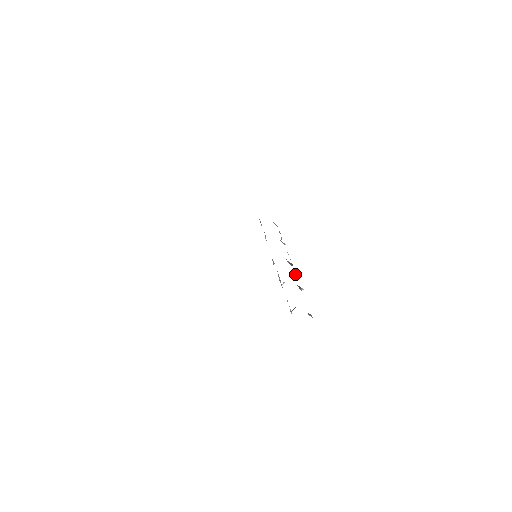
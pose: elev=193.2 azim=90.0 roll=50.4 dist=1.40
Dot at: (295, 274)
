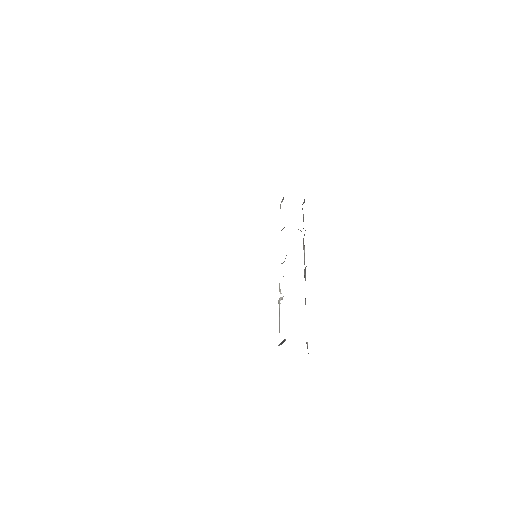
Dot at: occluded
